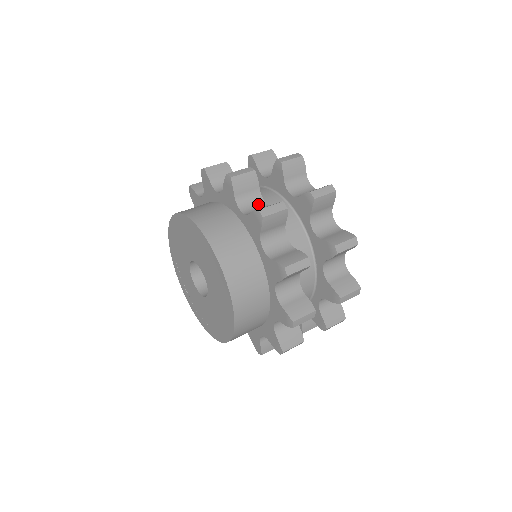
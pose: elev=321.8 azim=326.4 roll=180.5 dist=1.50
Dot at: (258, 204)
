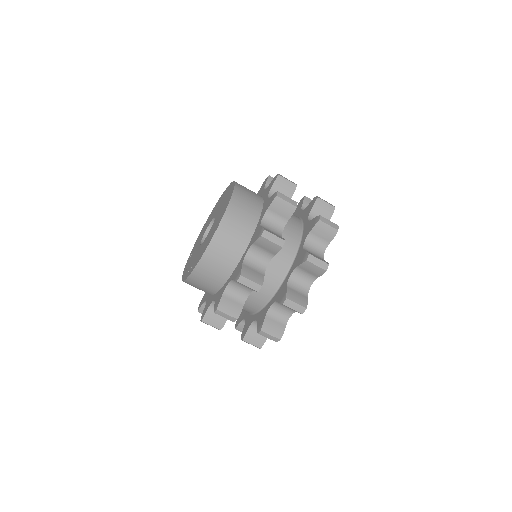
Dot at: occluded
